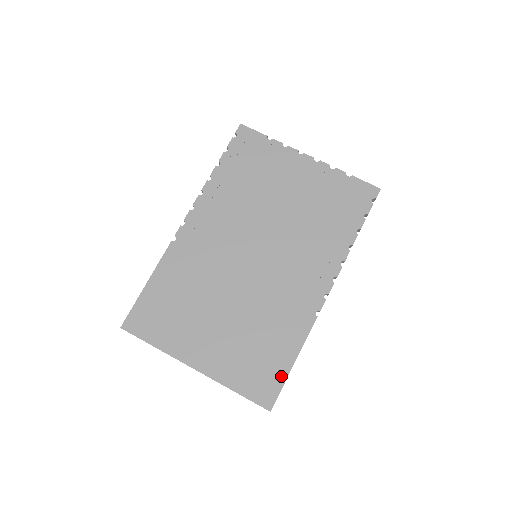
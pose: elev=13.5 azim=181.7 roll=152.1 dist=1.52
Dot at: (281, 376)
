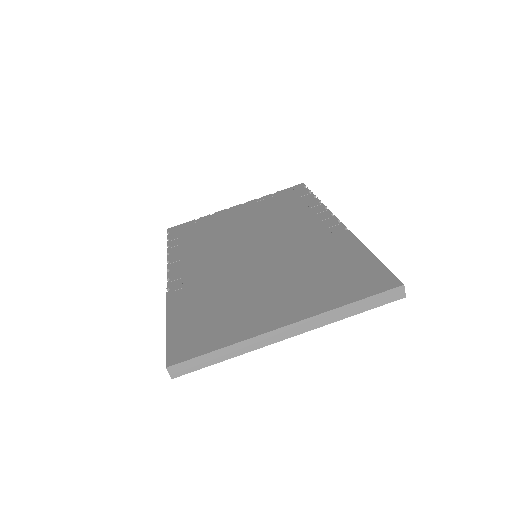
Dot at: (375, 265)
